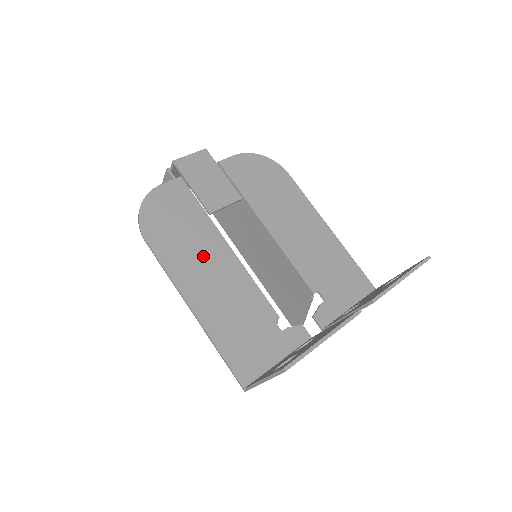
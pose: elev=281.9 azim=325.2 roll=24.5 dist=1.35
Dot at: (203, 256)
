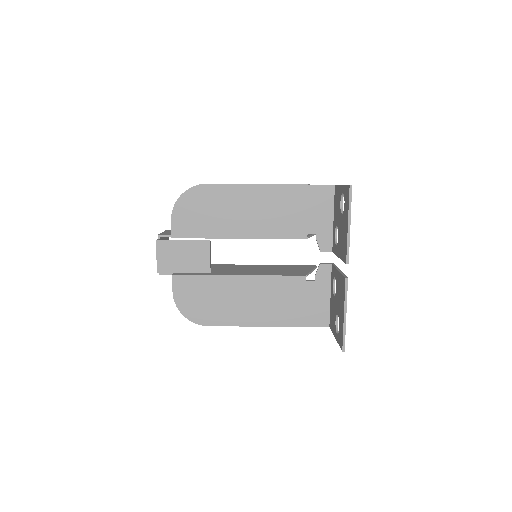
Dot at: (238, 298)
